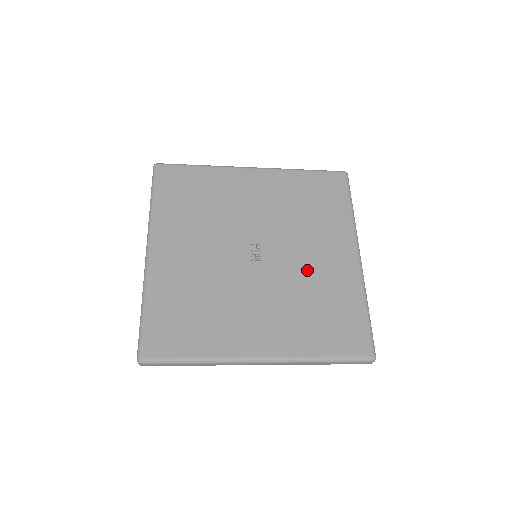
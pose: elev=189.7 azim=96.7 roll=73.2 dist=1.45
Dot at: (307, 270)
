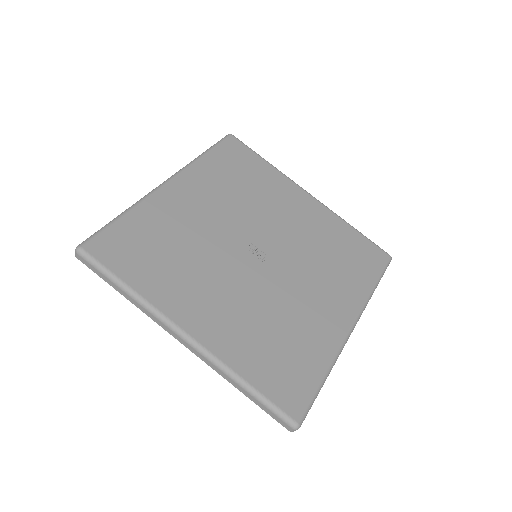
Dot at: (299, 234)
